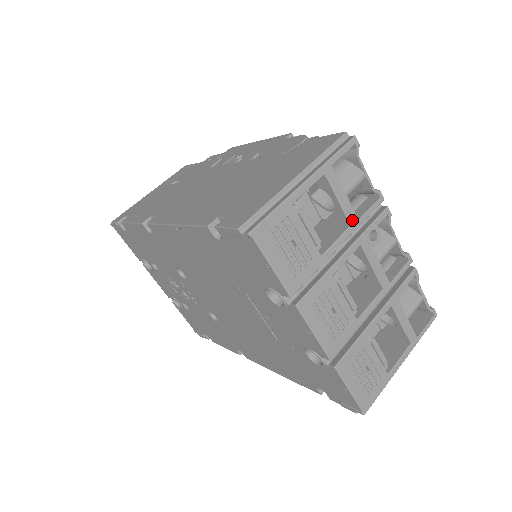
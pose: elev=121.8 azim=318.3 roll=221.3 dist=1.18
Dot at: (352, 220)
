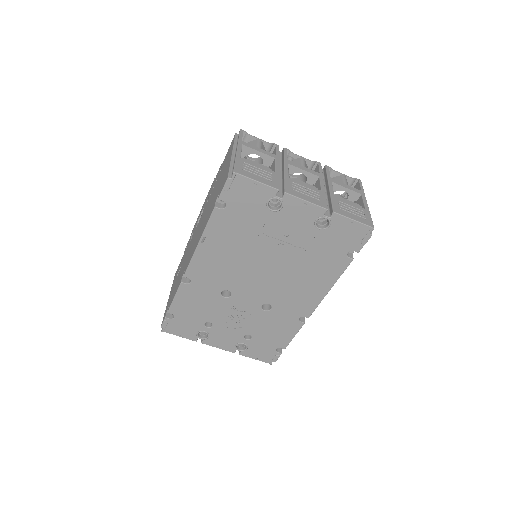
Dot at: (273, 156)
